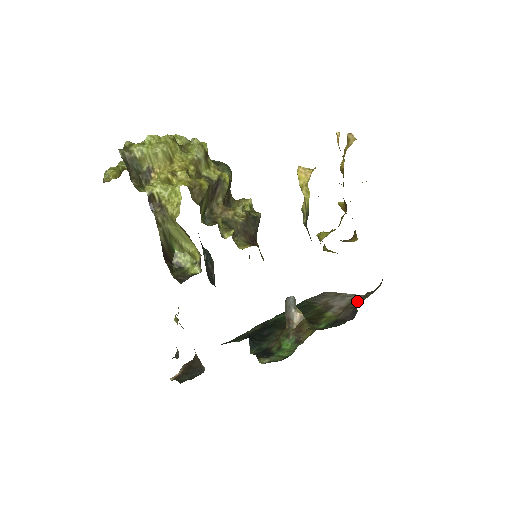
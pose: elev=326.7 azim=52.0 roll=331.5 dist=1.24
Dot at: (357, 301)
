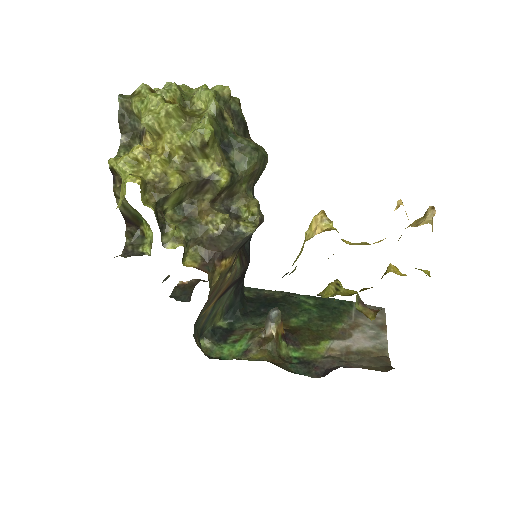
Dot at: (364, 358)
